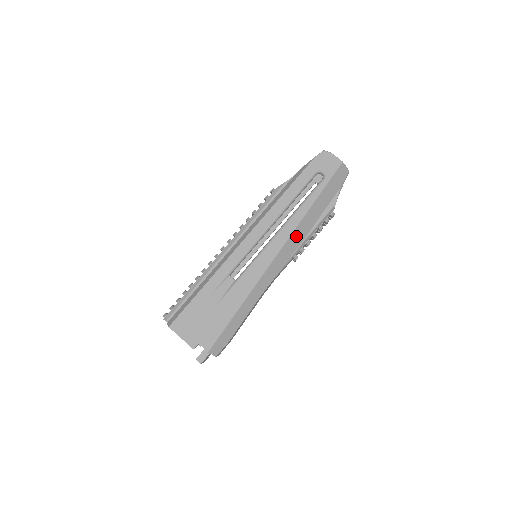
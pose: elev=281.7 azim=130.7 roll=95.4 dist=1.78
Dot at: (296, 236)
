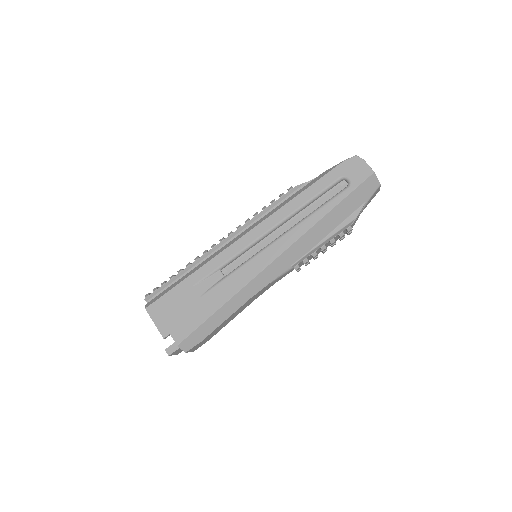
Dot at: (302, 244)
